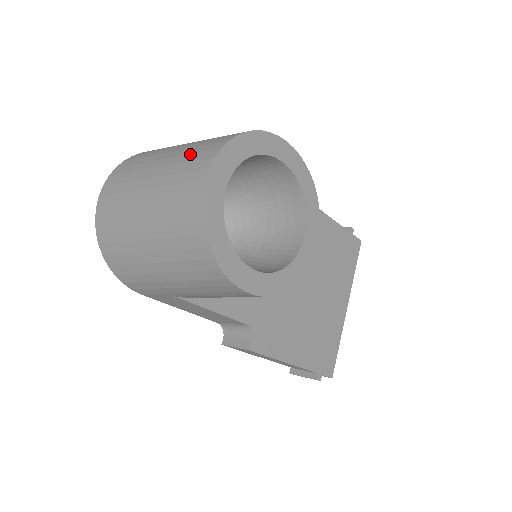
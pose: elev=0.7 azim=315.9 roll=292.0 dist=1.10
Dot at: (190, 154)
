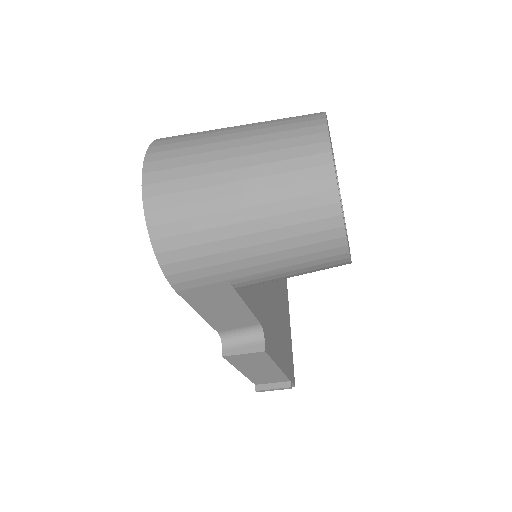
Dot at: (282, 125)
